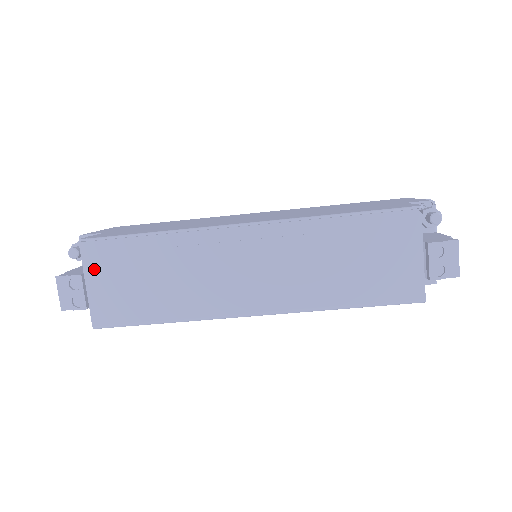
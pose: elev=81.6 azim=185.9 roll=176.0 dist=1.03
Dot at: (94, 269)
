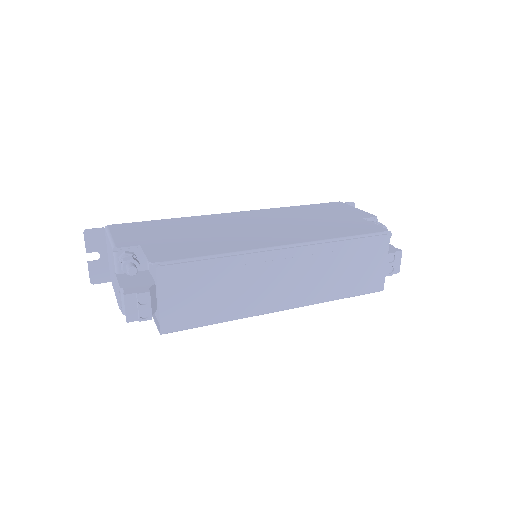
Dot at: (167, 288)
